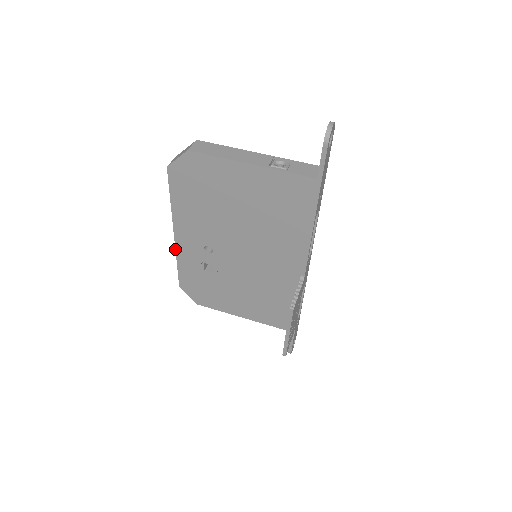
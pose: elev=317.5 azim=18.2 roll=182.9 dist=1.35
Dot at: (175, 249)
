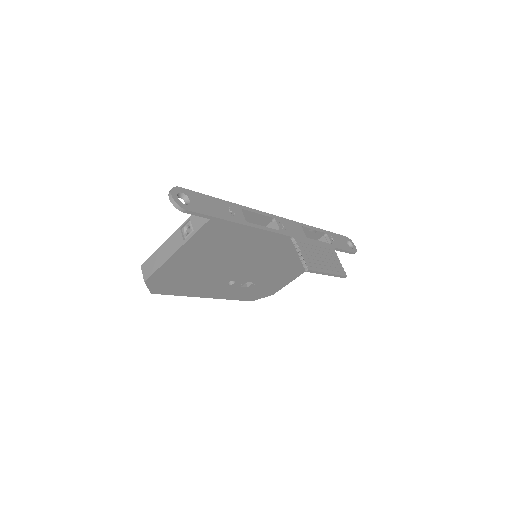
Dot at: occluded
